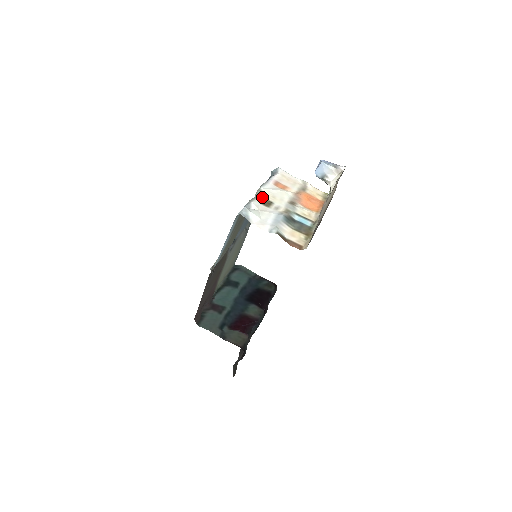
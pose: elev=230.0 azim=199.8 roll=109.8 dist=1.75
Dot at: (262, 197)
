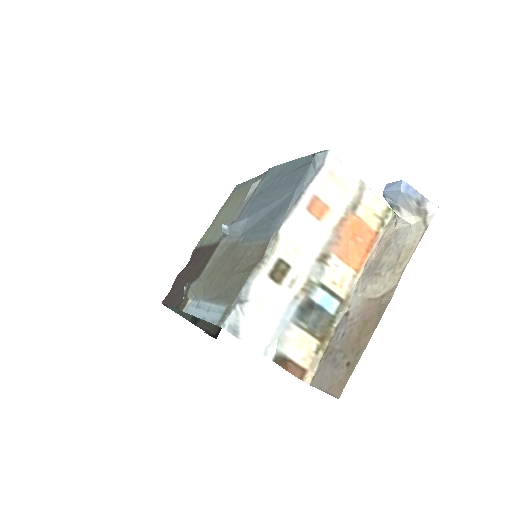
Dot at: (276, 256)
